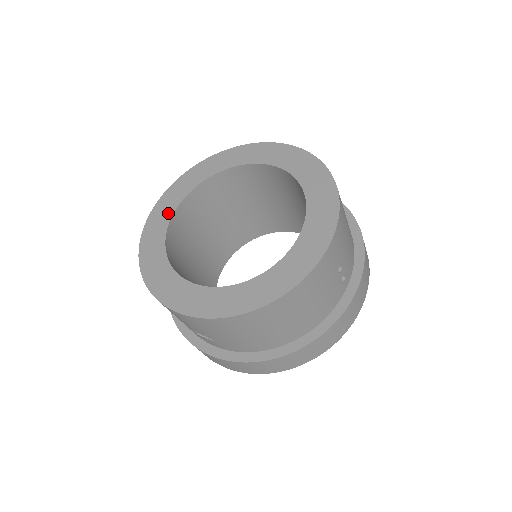
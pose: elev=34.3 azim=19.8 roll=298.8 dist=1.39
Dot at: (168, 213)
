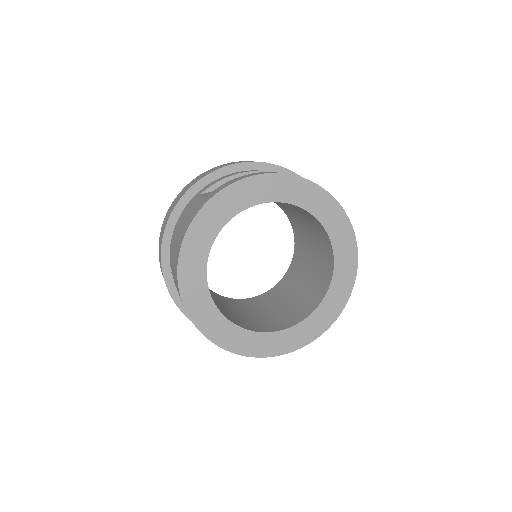
Dot at: (205, 298)
